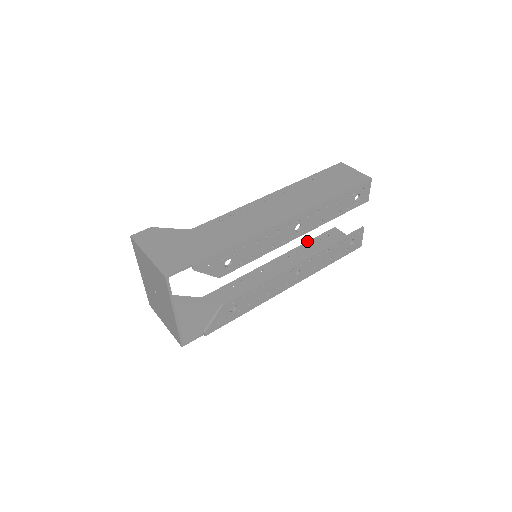
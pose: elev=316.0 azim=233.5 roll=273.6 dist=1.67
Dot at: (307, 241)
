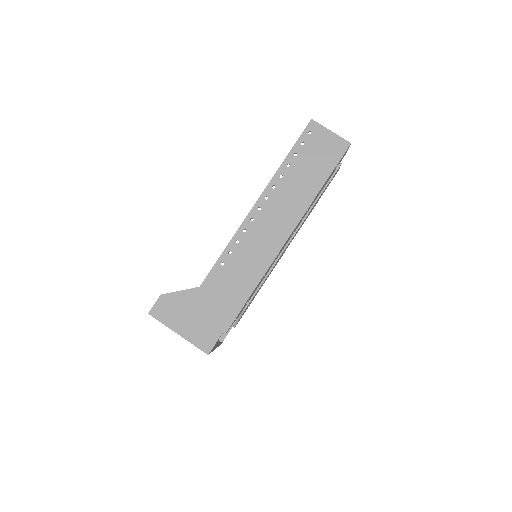
Dot at: occluded
